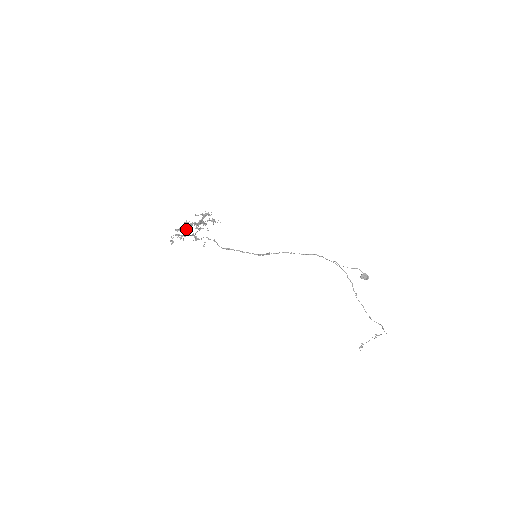
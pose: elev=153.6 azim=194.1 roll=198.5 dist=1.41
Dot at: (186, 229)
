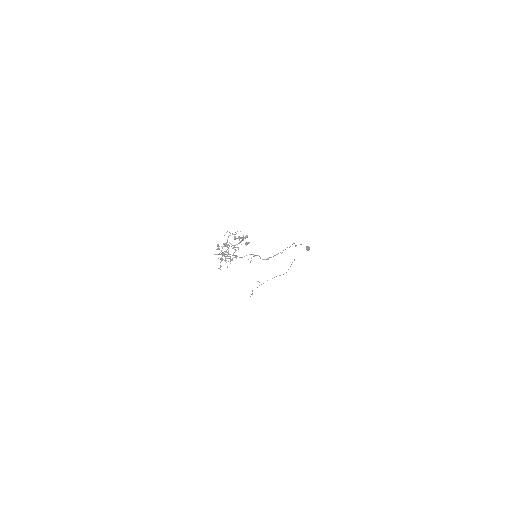
Dot at: (226, 252)
